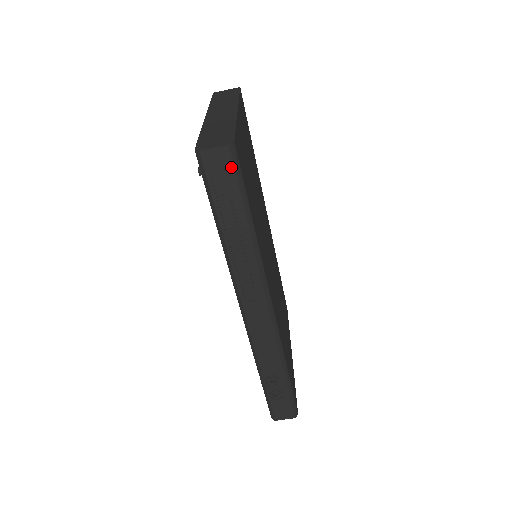
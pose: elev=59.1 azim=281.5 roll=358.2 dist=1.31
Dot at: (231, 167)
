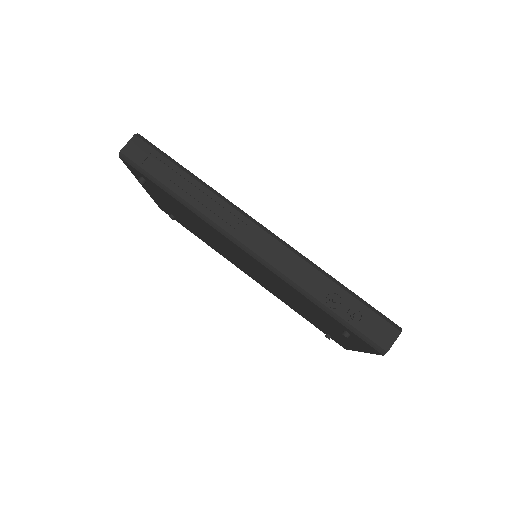
Dot at: (146, 146)
